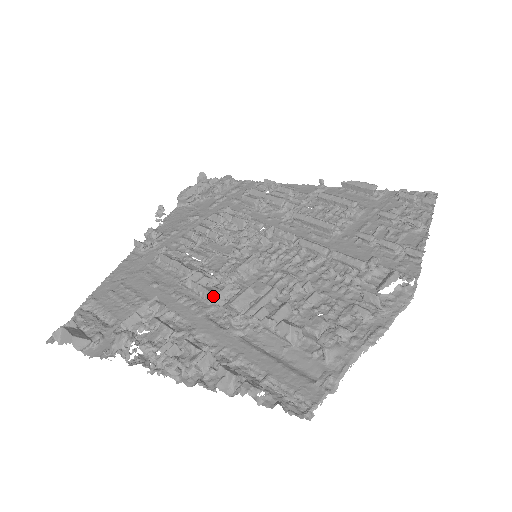
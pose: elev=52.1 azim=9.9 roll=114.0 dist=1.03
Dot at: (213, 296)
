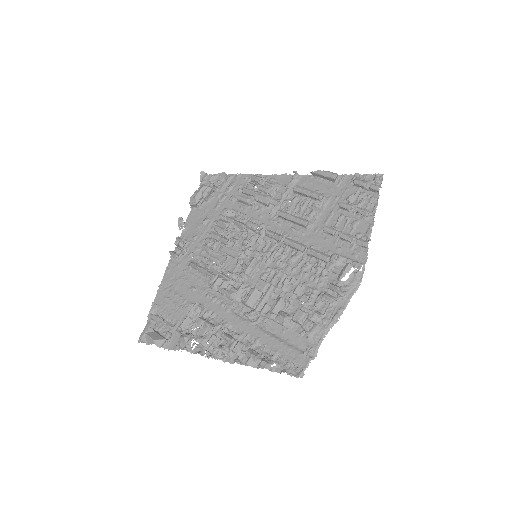
Dot at: (233, 296)
